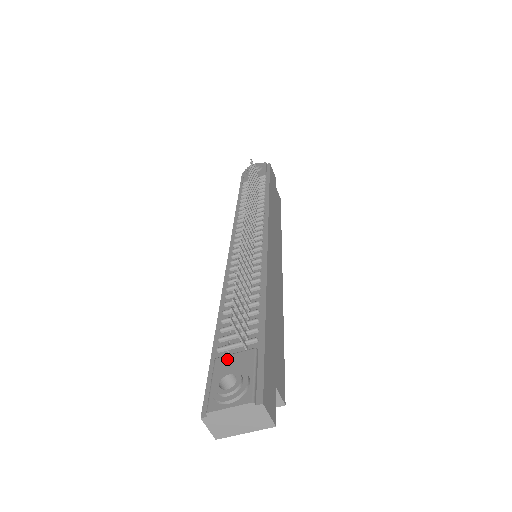
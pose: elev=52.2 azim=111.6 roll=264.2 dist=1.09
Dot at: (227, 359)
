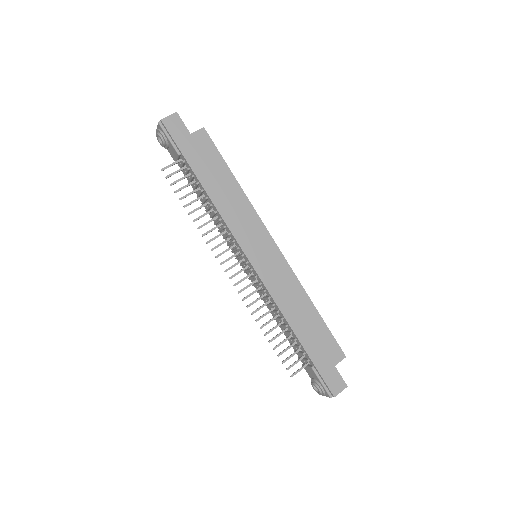
Dot at: (306, 369)
